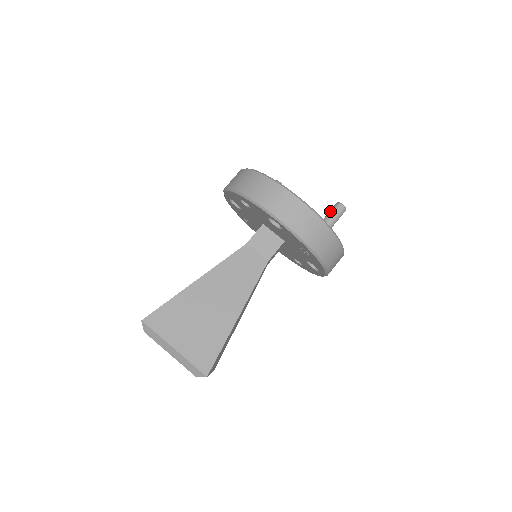
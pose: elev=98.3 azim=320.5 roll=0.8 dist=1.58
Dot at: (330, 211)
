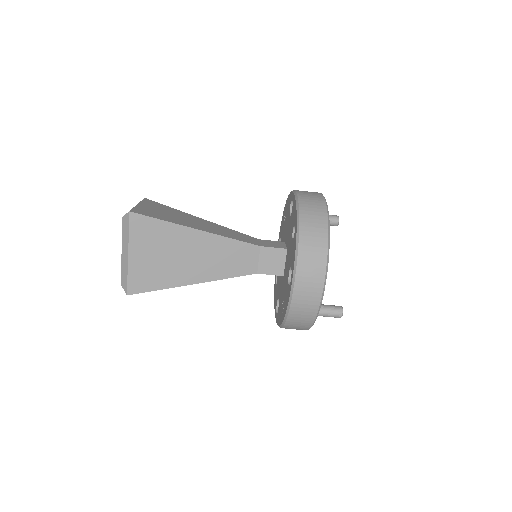
Dot at: (331, 307)
